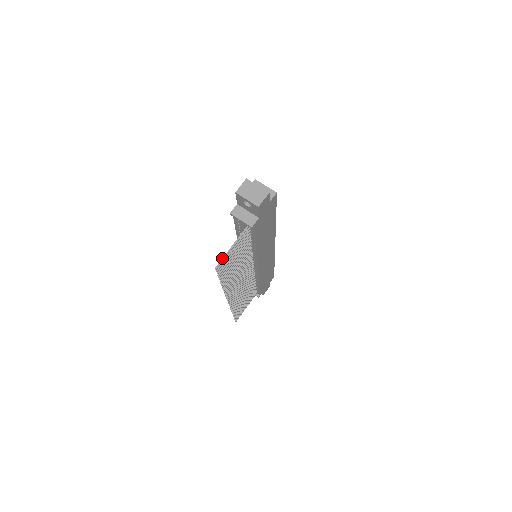
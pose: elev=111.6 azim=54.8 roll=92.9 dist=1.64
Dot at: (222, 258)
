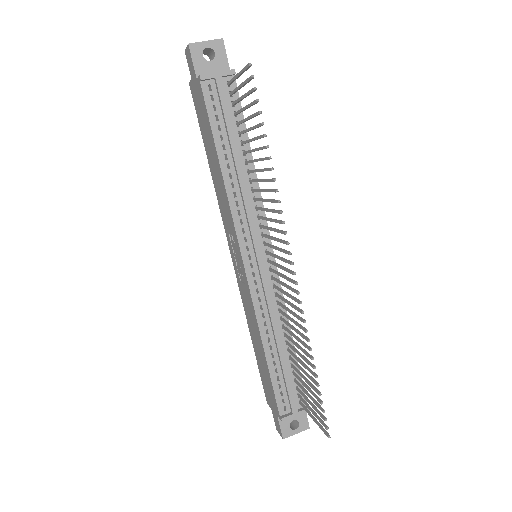
Dot at: occluded
